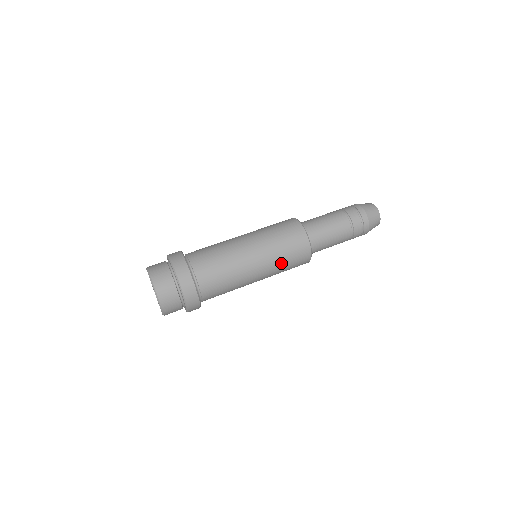
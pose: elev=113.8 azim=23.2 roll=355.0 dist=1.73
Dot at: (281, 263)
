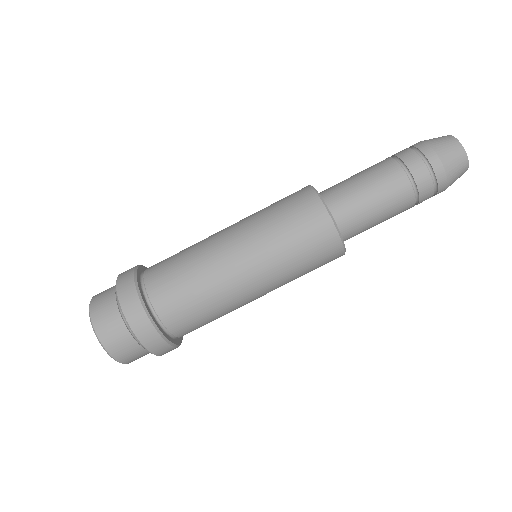
Dot at: (279, 244)
